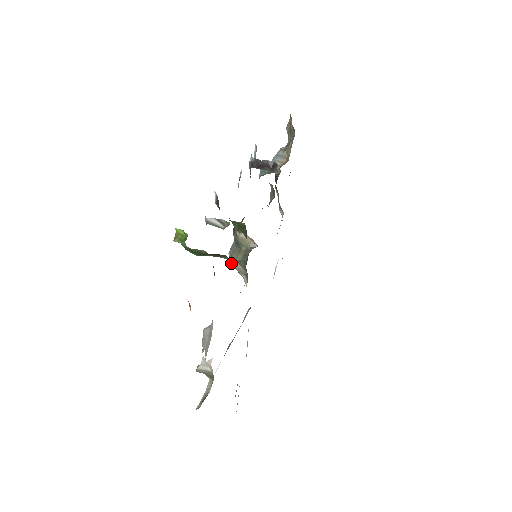
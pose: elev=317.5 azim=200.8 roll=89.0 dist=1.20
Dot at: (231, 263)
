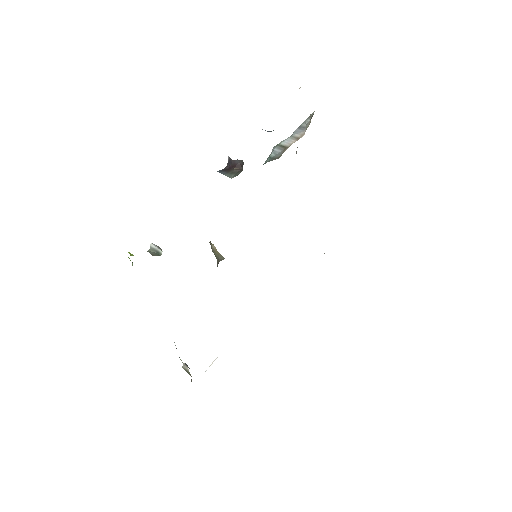
Dot at: occluded
